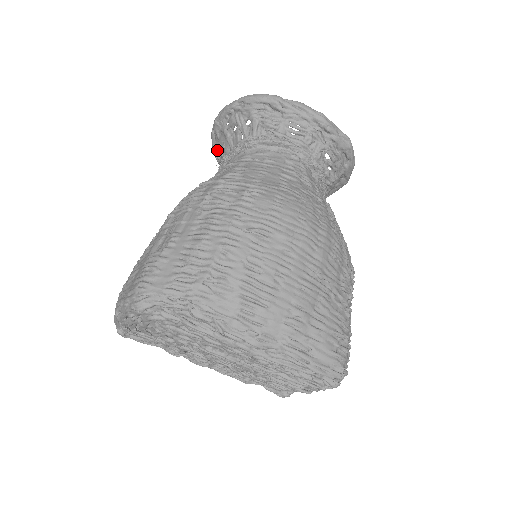
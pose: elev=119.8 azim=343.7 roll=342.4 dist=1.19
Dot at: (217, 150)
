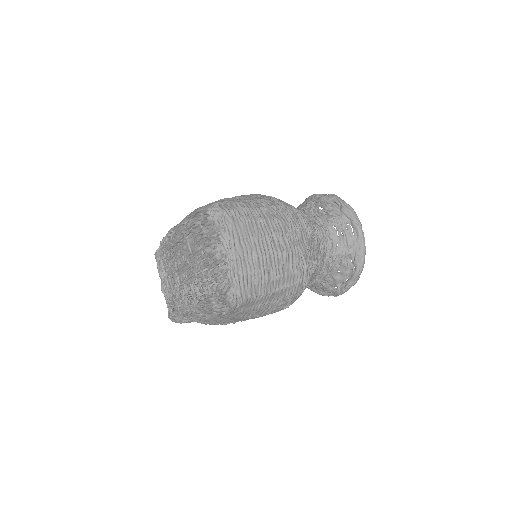
Dot at: occluded
